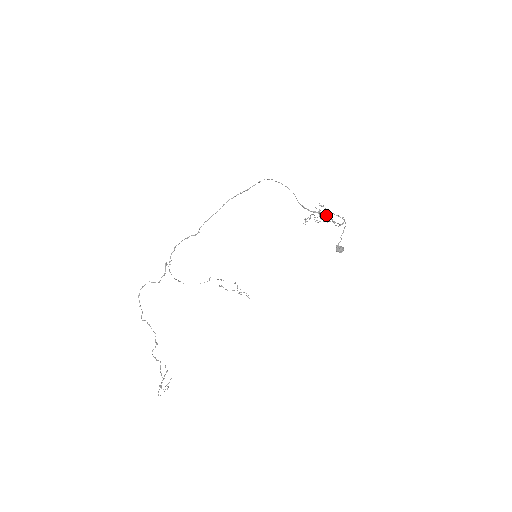
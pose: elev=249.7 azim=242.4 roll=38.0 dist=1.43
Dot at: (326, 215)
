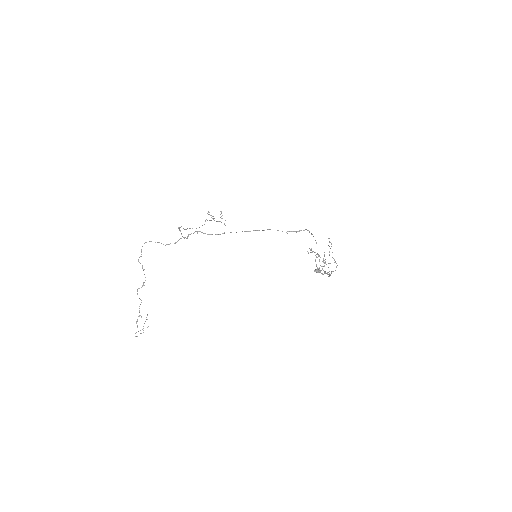
Dot at: (327, 273)
